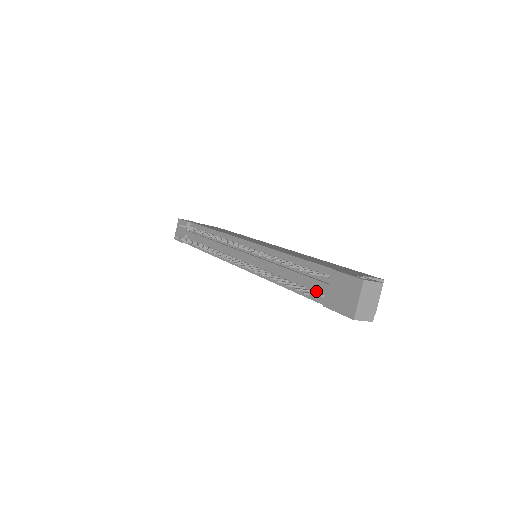
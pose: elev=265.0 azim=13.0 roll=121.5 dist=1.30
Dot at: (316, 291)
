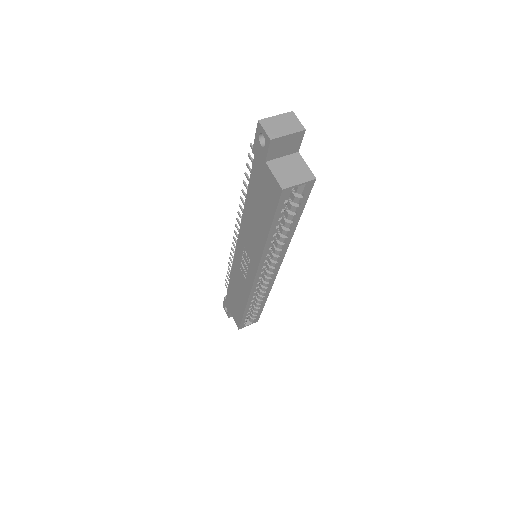
Dot at: occluded
